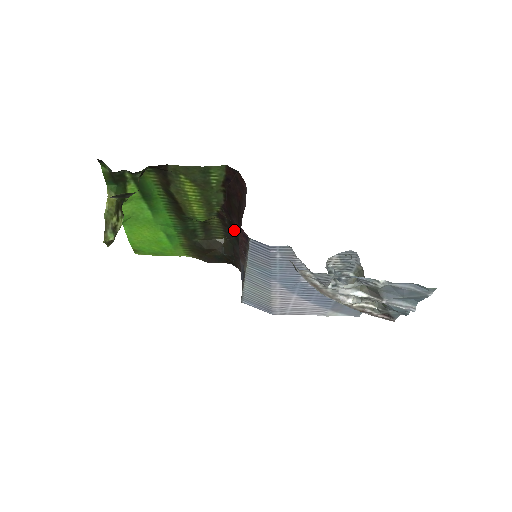
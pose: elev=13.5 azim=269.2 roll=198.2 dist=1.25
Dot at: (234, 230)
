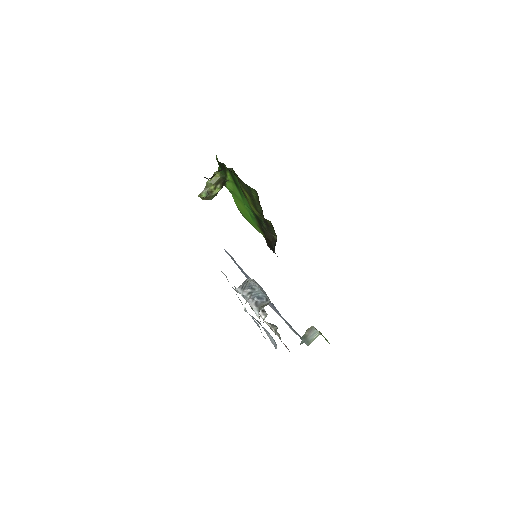
Dot at: occluded
